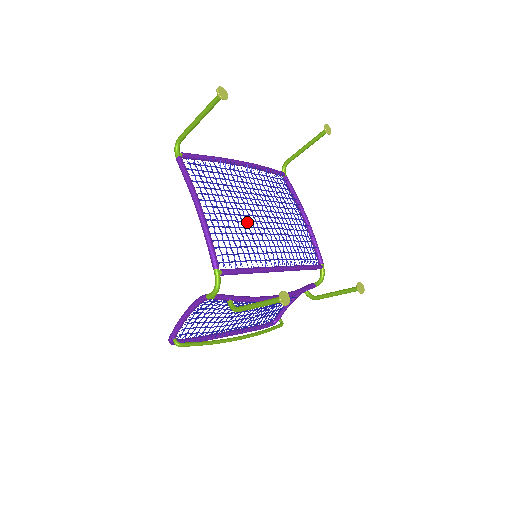
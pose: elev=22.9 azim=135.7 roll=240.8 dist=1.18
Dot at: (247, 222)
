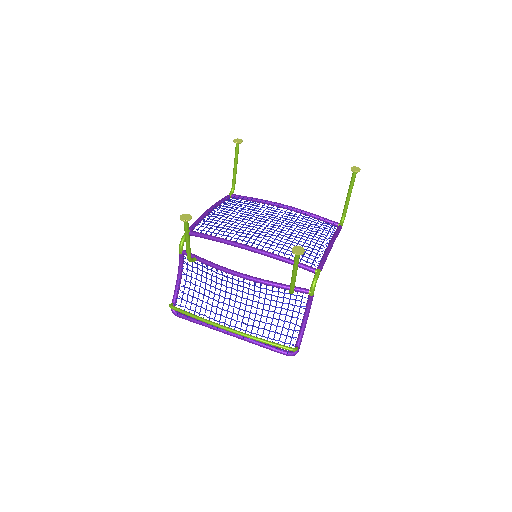
Dot at: (246, 222)
